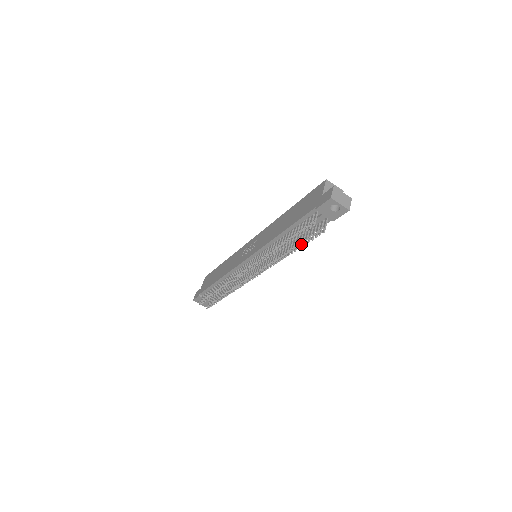
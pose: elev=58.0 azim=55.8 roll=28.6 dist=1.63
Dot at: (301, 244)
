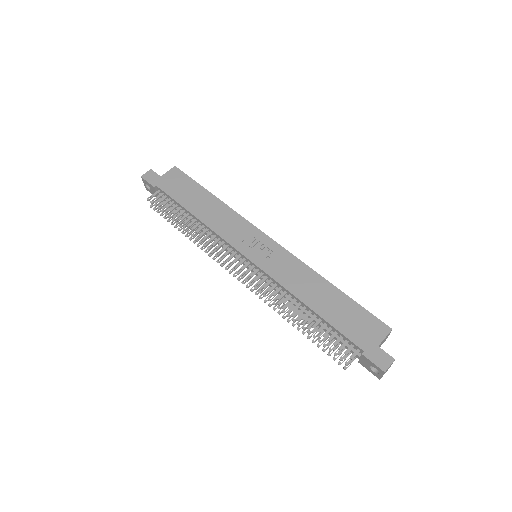
Dot at: occluded
